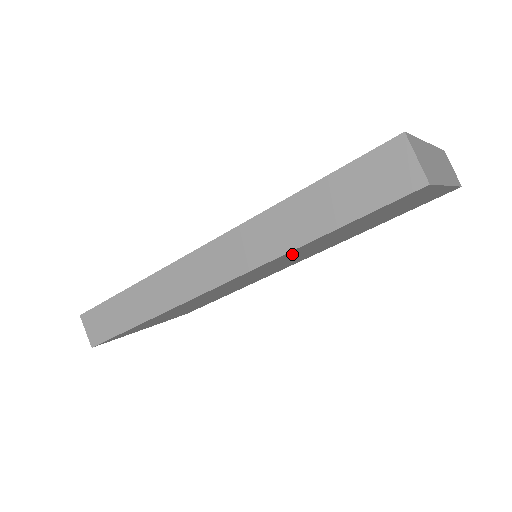
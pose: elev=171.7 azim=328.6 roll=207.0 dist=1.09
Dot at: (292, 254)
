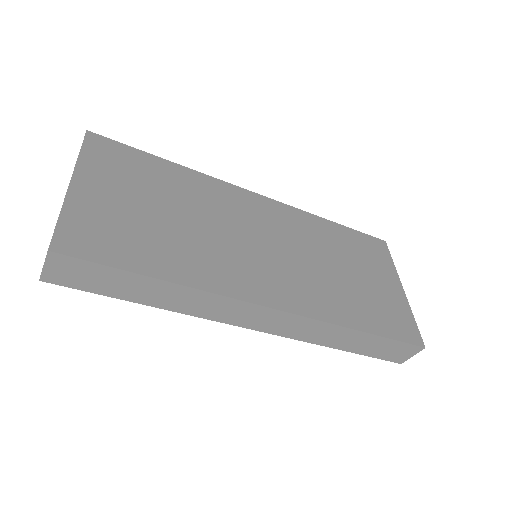
Dot at: occluded
